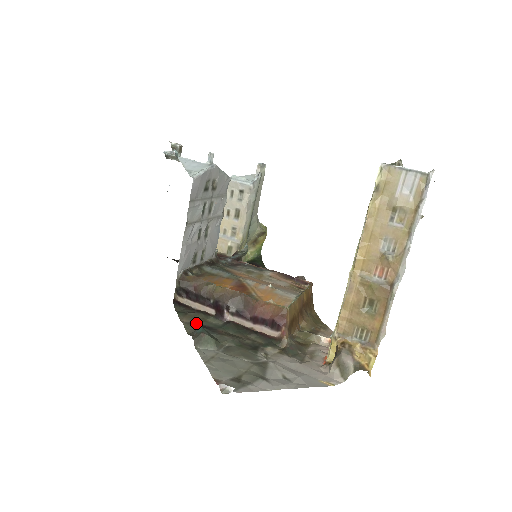
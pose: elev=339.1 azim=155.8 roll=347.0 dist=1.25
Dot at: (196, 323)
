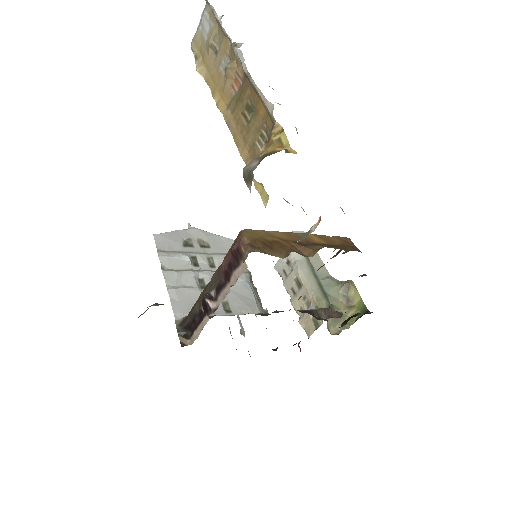
Dot at: occluded
